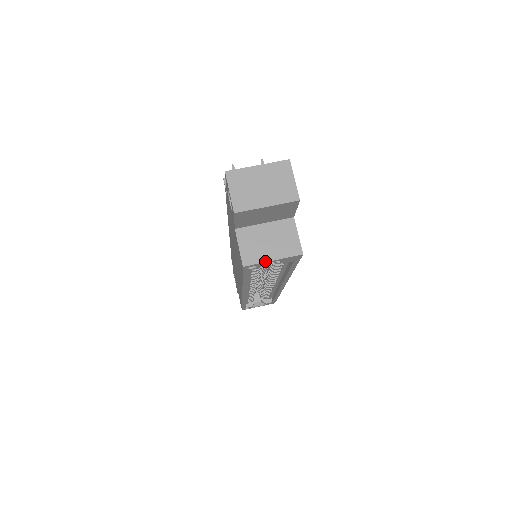
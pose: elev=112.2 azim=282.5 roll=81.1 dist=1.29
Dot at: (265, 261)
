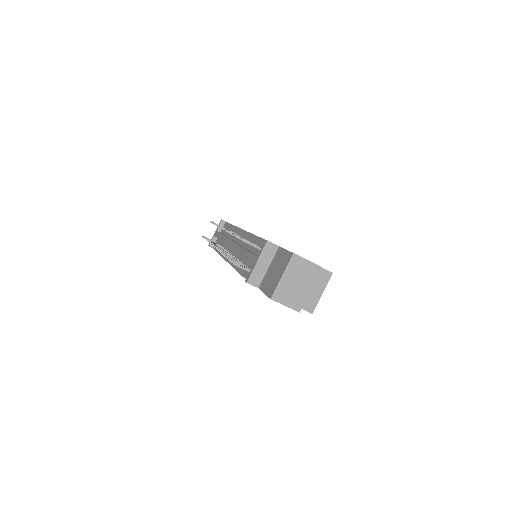
Dot at: (319, 299)
